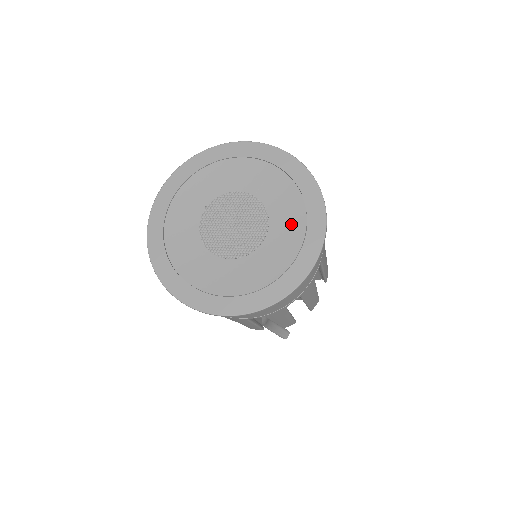
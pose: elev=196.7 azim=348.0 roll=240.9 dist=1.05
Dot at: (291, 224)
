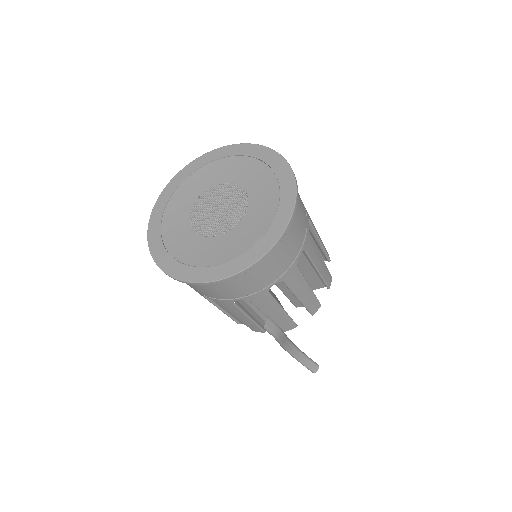
Dot at: (266, 205)
